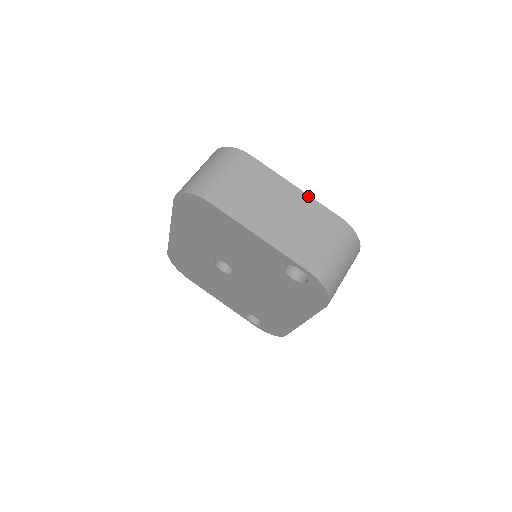
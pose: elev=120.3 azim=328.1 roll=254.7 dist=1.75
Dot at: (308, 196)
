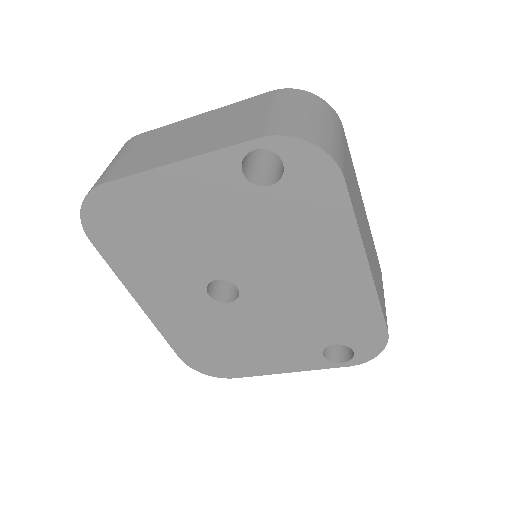
Dot at: (221, 108)
